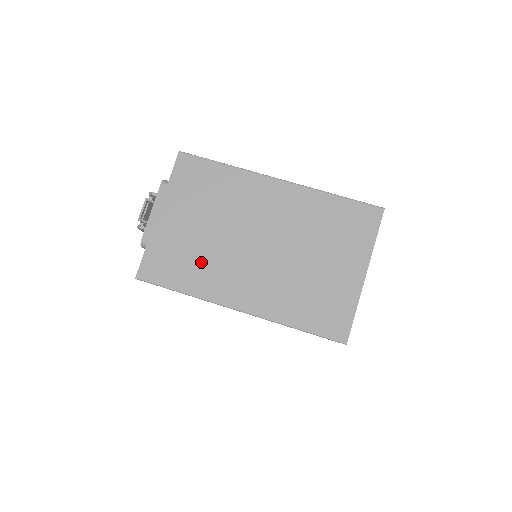
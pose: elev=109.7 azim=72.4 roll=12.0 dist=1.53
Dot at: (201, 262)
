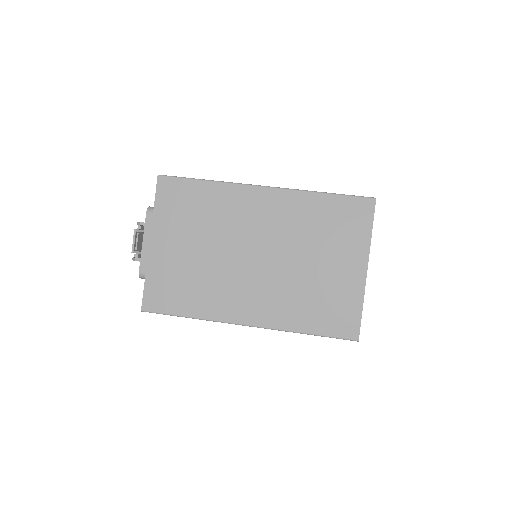
Dot at: (202, 284)
